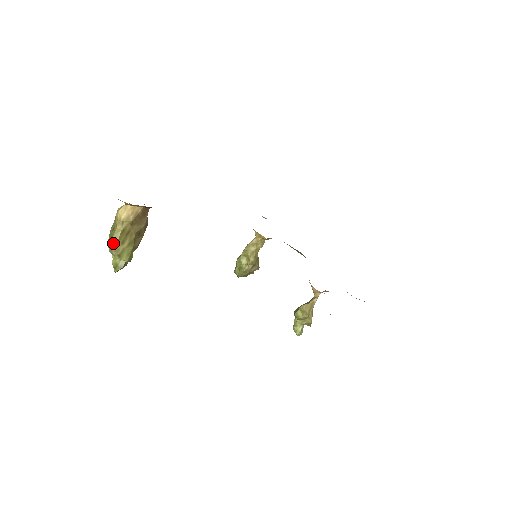
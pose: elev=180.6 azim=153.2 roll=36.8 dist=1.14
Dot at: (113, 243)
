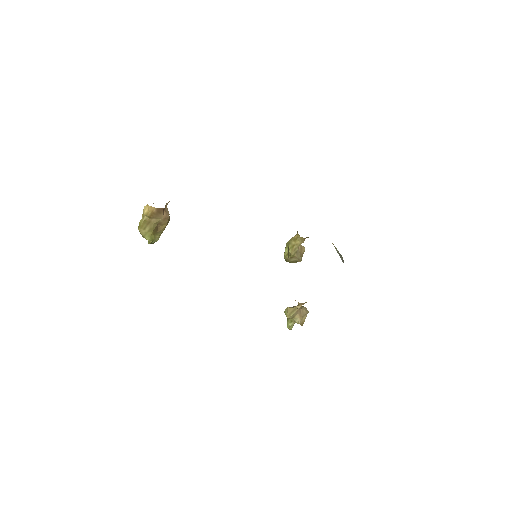
Dot at: (138, 228)
